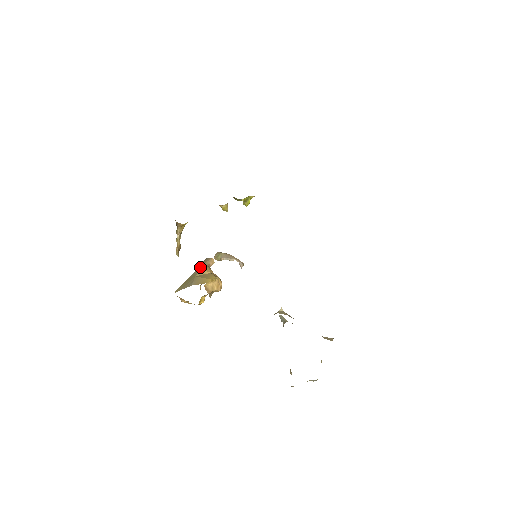
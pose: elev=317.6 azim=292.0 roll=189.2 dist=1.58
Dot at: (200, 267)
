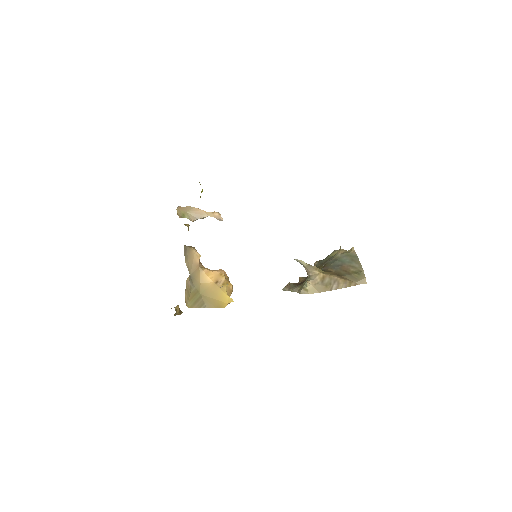
Dot at: (192, 272)
